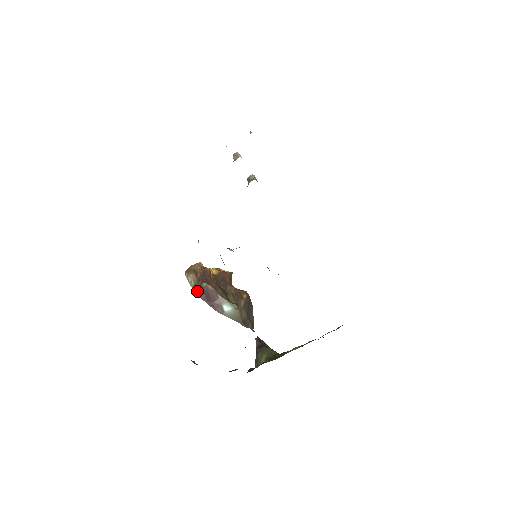
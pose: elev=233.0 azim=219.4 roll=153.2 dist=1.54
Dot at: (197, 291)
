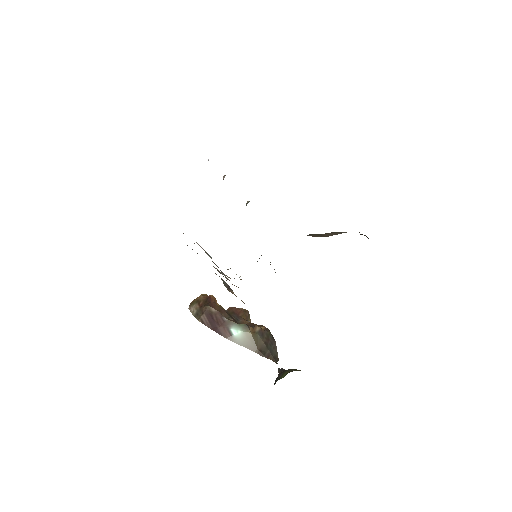
Dot at: (199, 317)
